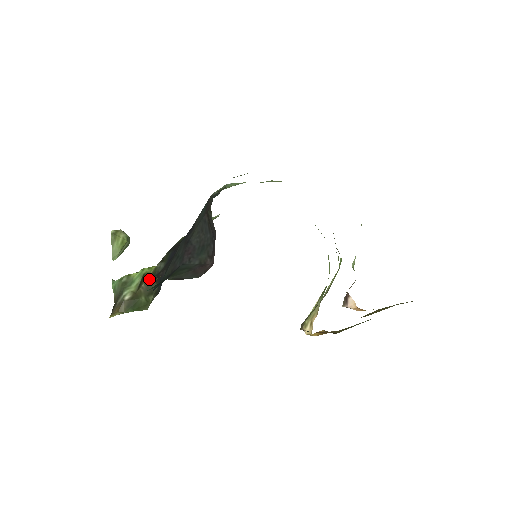
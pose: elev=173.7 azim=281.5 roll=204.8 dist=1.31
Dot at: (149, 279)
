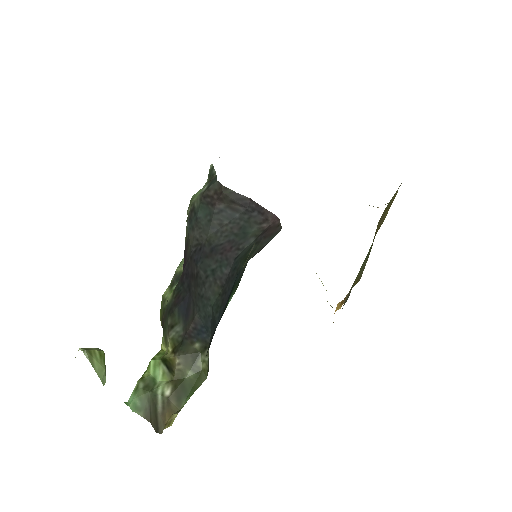
Dot at: (178, 349)
